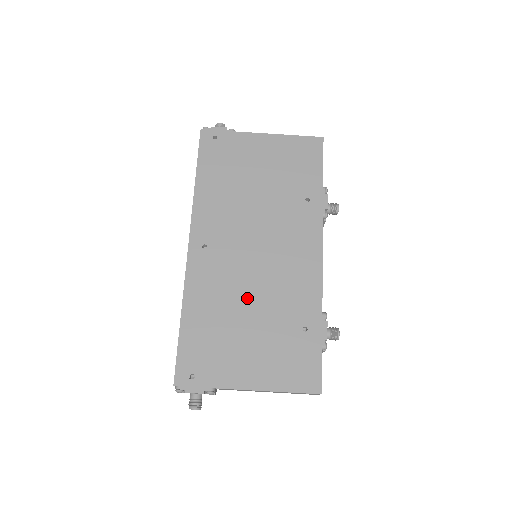
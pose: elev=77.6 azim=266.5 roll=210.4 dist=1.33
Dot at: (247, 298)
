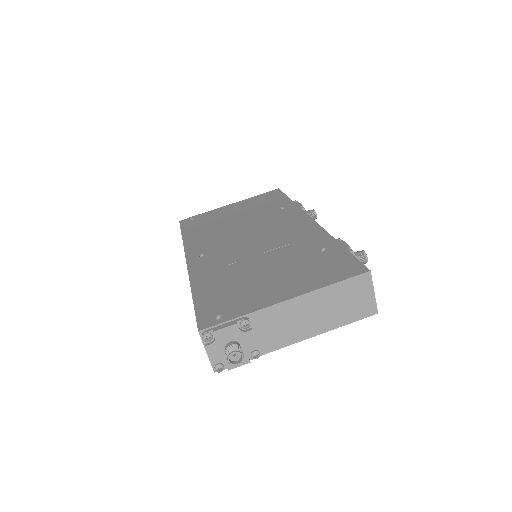
Dot at: (255, 259)
